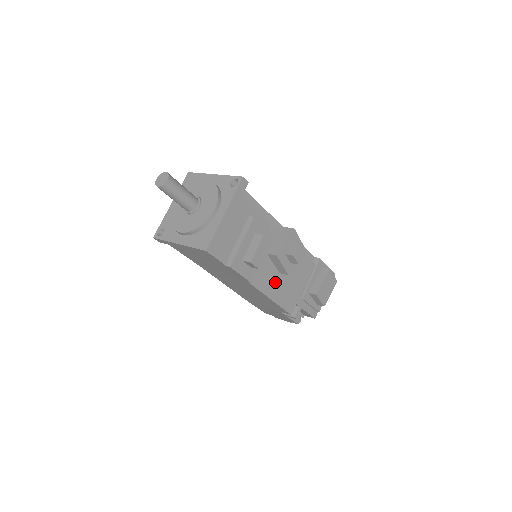
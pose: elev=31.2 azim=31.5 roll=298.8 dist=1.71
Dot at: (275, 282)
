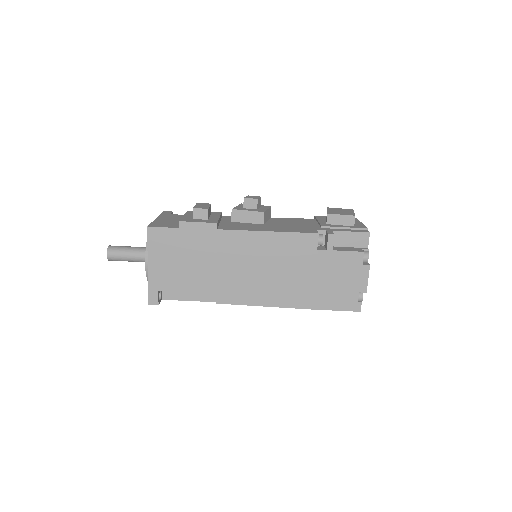
Dot at: (263, 227)
